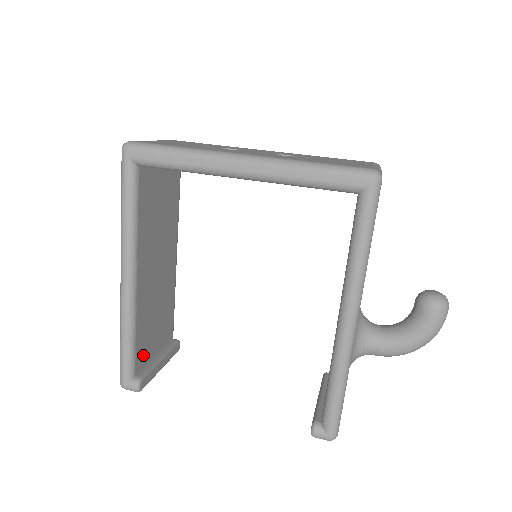
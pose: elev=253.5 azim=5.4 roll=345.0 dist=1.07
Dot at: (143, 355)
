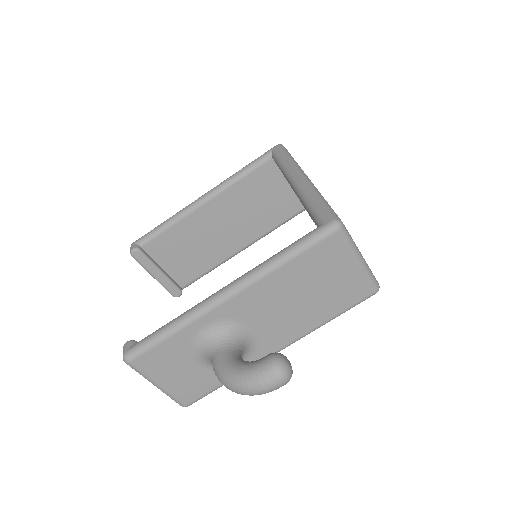
Dot at: (158, 249)
